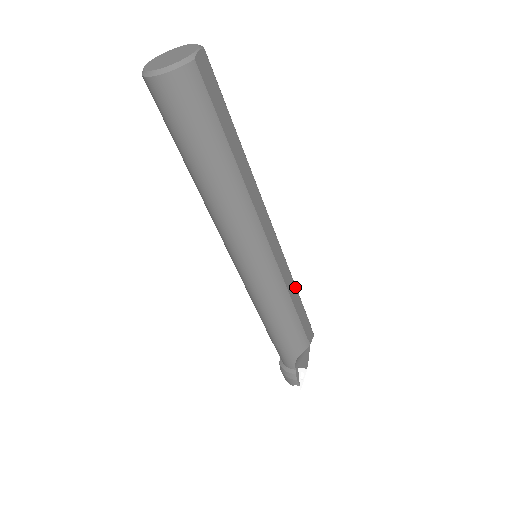
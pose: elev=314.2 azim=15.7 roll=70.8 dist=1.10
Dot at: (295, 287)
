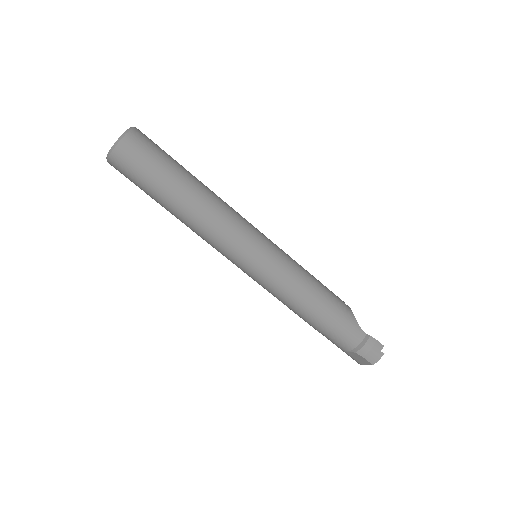
Dot at: occluded
